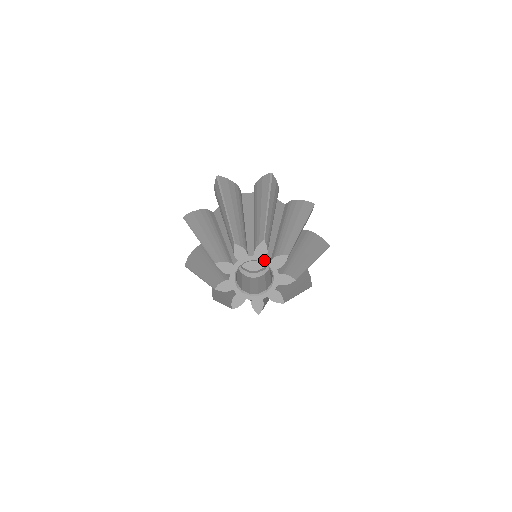
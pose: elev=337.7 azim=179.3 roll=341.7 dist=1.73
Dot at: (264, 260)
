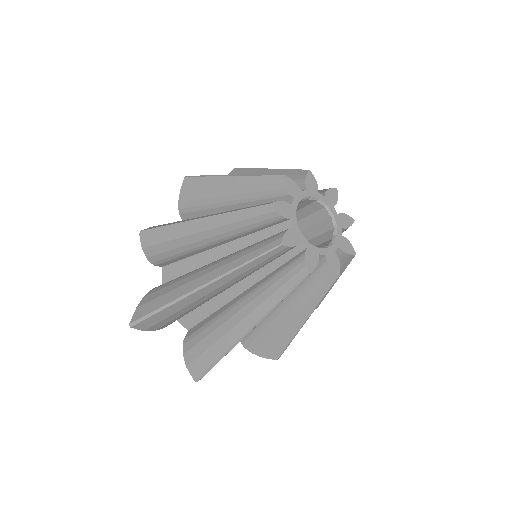
Dot at: (339, 227)
